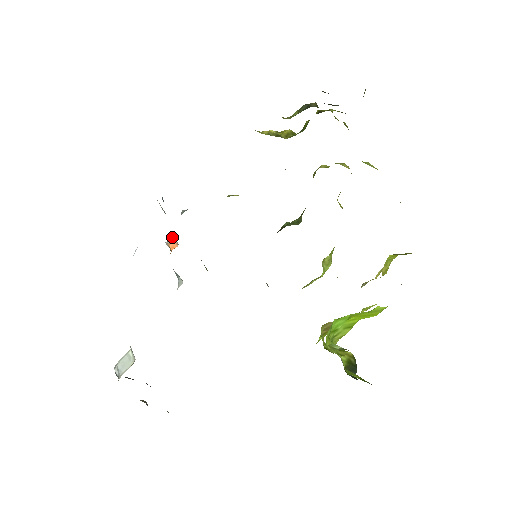
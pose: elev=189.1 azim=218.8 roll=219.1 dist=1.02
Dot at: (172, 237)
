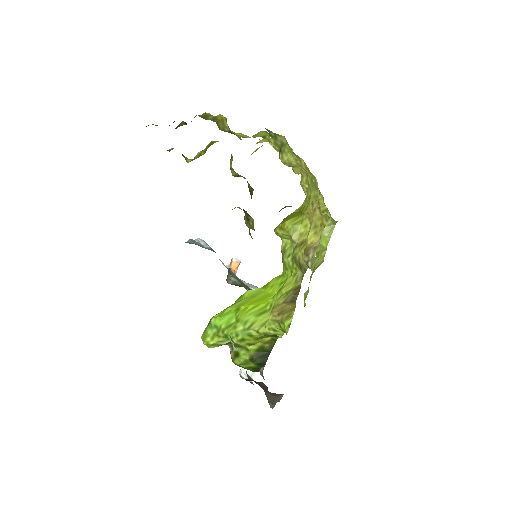
Dot at: (232, 258)
